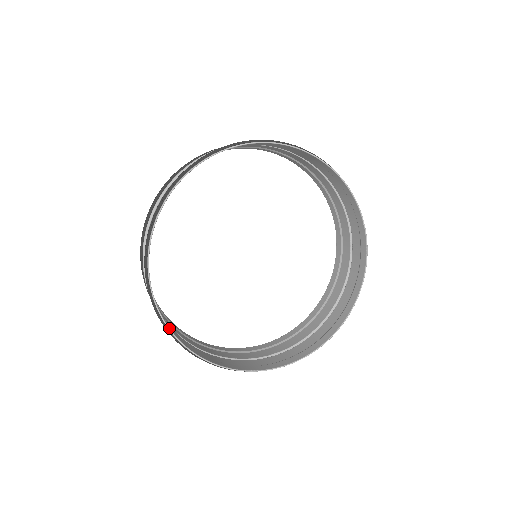
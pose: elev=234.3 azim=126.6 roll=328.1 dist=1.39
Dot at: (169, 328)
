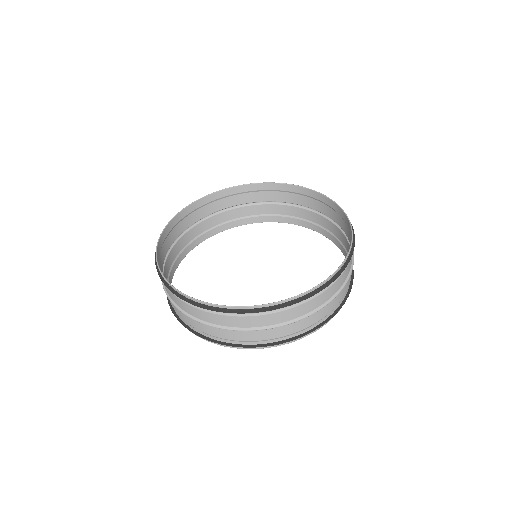
Dot at: (226, 306)
